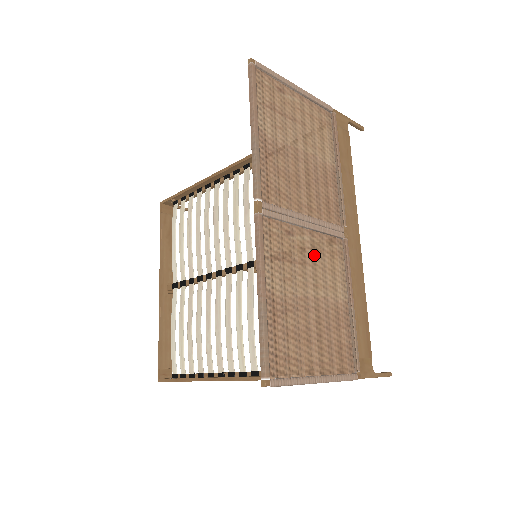
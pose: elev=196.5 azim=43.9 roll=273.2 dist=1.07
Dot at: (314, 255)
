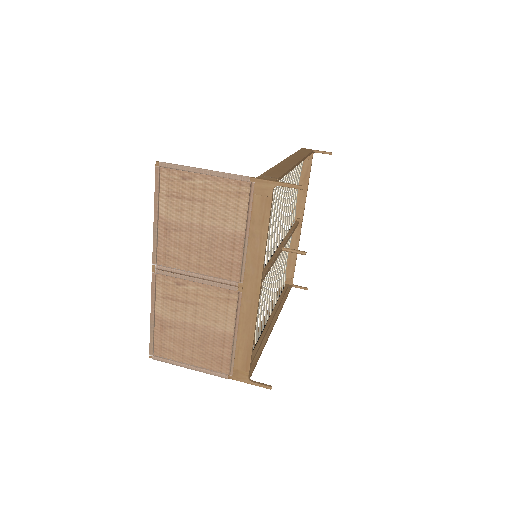
Dot at: (203, 299)
